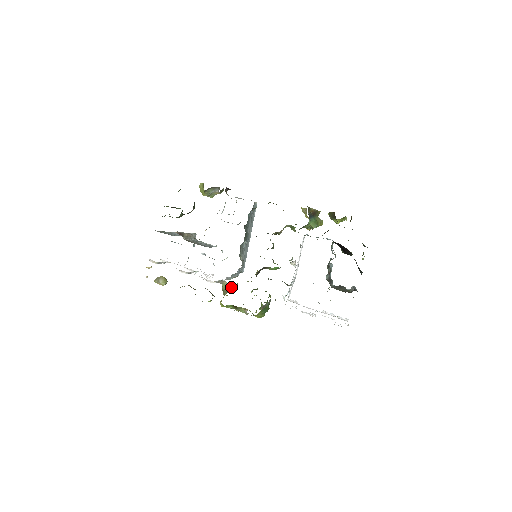
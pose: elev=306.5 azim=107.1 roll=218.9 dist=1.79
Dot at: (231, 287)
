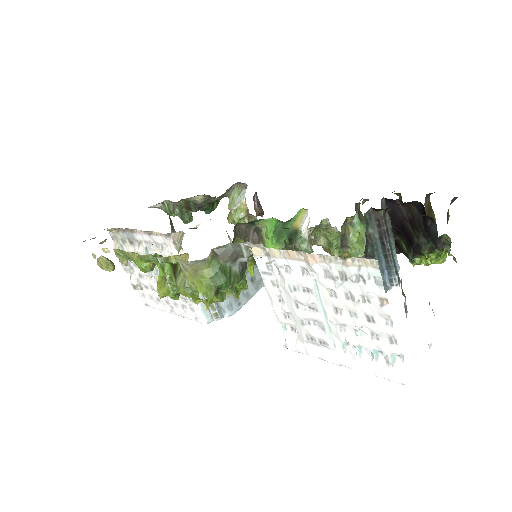
Dot at: occluded
